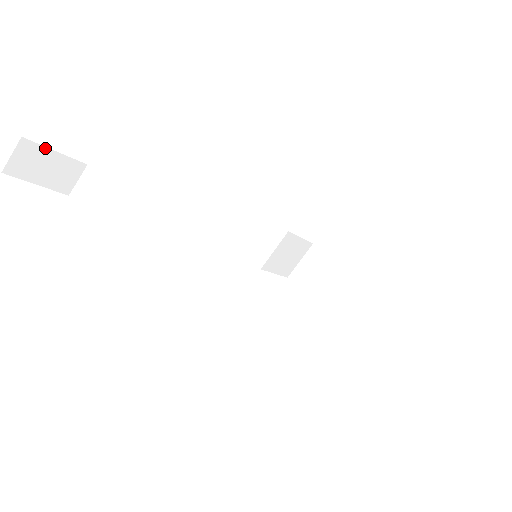
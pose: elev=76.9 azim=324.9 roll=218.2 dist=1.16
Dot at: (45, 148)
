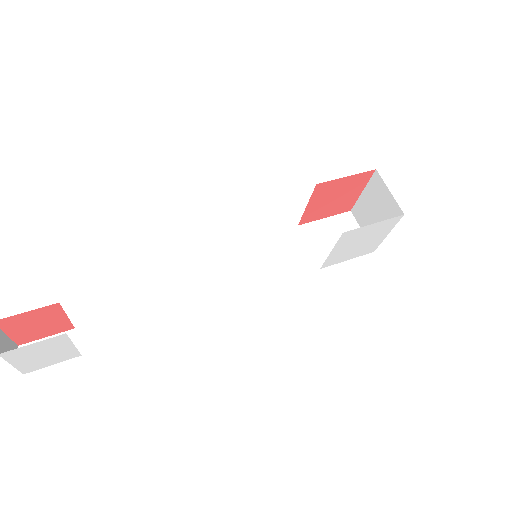
Dot at: (38, 341)
